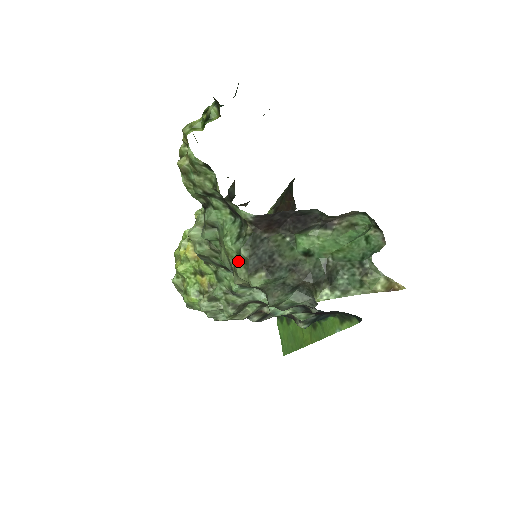
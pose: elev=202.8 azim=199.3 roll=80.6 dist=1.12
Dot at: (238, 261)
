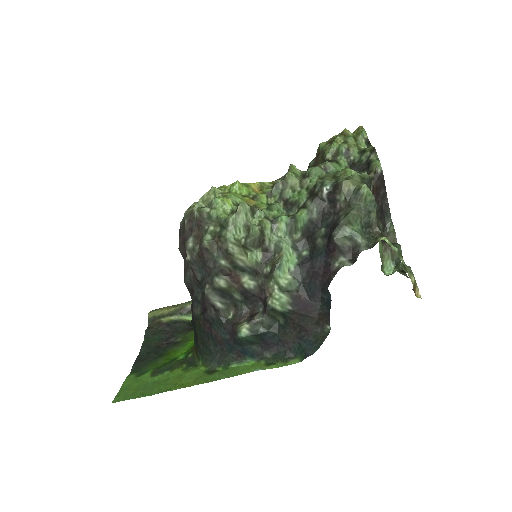
Dot at: occluded
